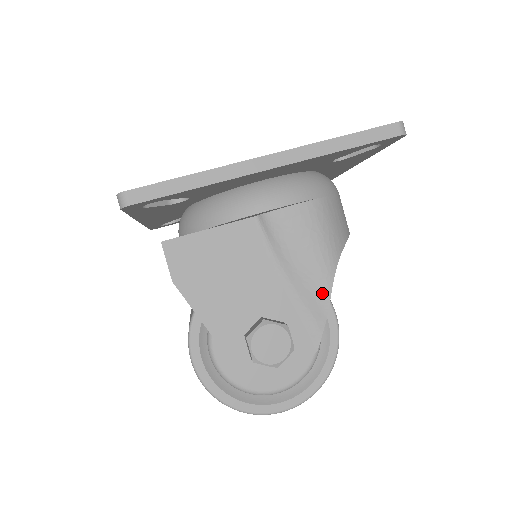
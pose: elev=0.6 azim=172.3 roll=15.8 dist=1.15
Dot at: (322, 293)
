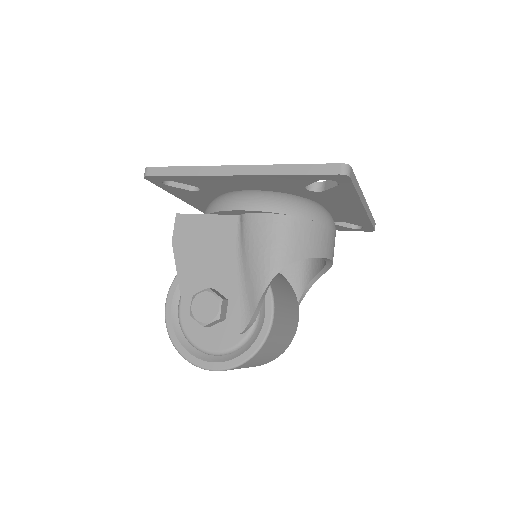
Dot at: (259, 287)
